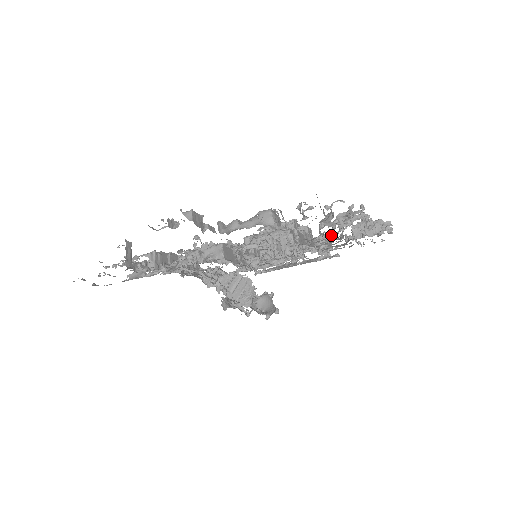
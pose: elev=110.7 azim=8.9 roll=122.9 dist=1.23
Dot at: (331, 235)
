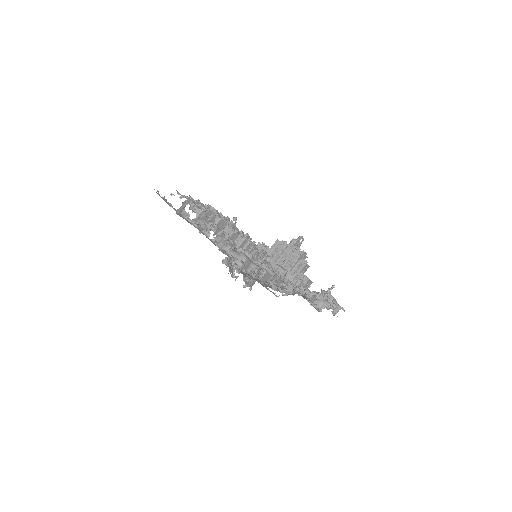
Dot at: occluded
